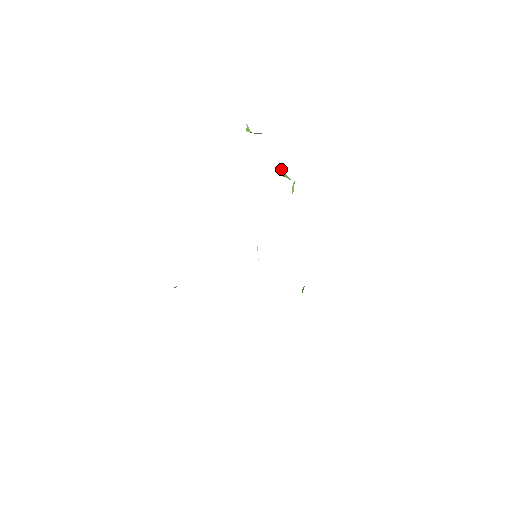
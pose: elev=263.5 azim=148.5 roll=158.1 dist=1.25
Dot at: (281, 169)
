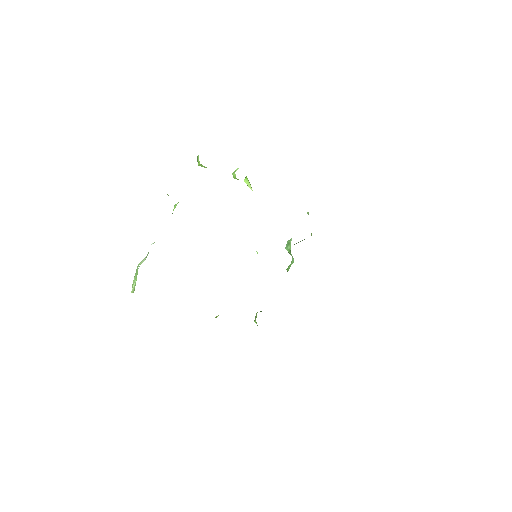
Dot at: occluded
